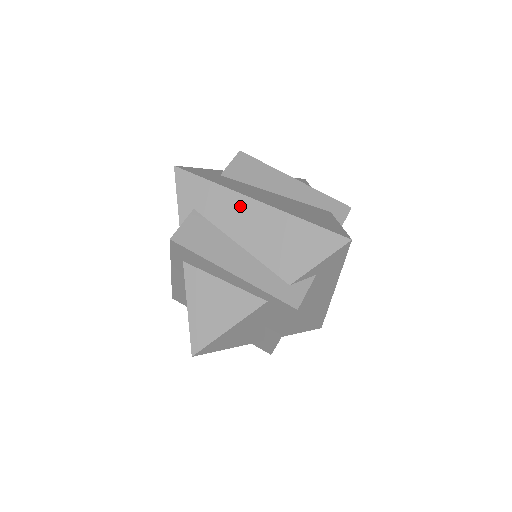
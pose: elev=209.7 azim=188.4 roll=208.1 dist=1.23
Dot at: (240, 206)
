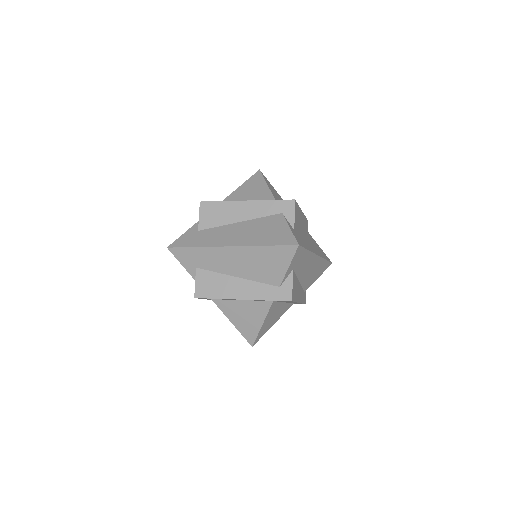
Dot at: (221, 254)
